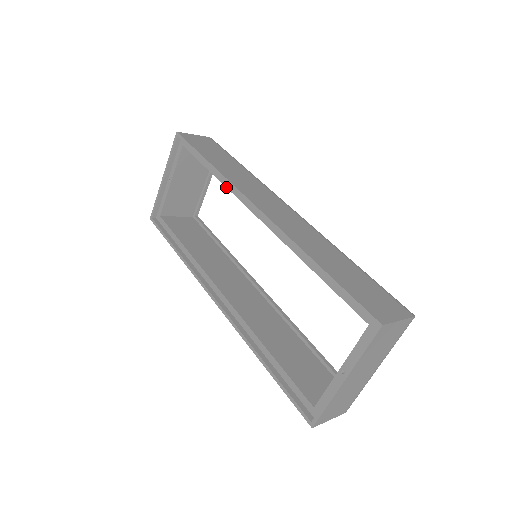
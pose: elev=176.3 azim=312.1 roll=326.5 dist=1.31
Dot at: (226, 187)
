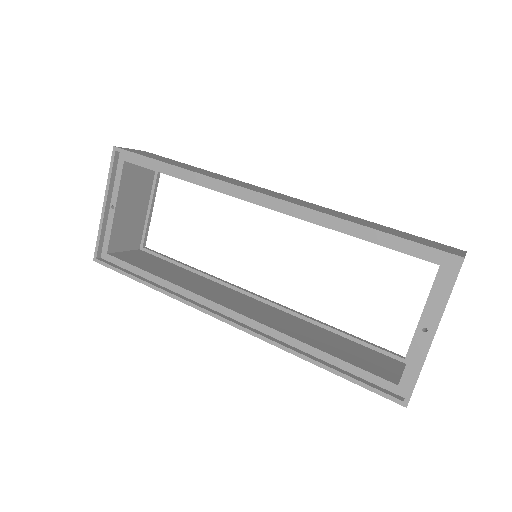
Dot at: occluded
